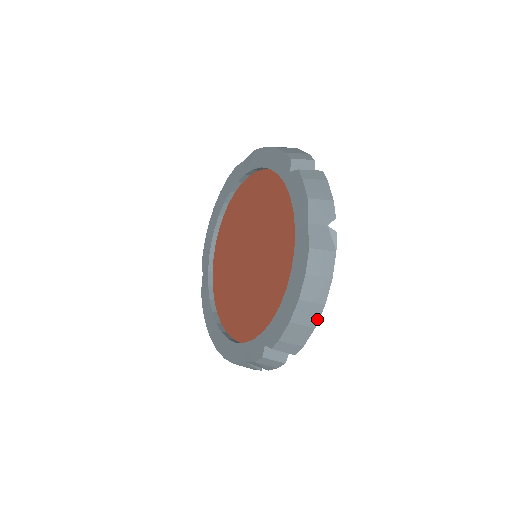
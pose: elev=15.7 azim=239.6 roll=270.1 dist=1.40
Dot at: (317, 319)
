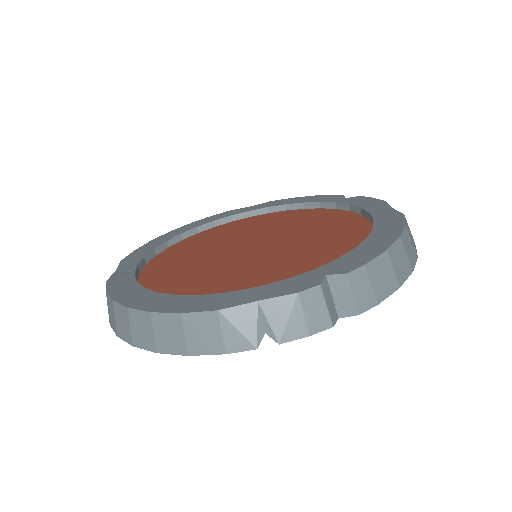
Dot at: (404, 279)
